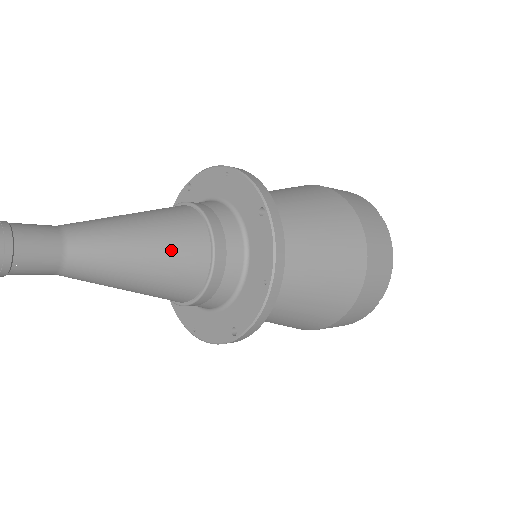
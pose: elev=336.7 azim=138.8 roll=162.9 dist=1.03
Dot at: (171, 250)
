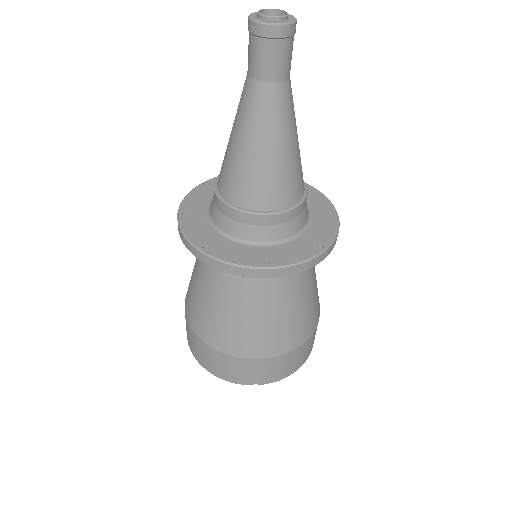
Dot at: occluded
